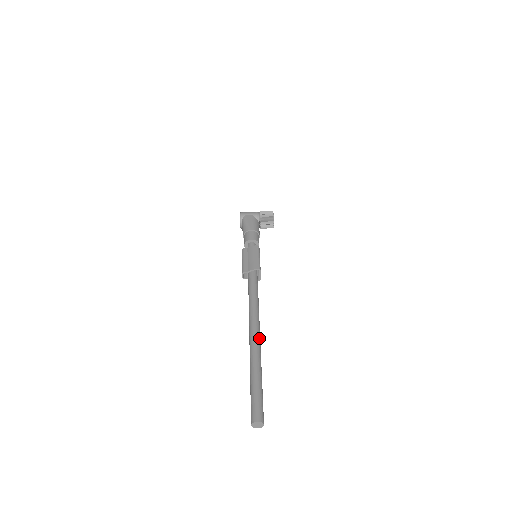
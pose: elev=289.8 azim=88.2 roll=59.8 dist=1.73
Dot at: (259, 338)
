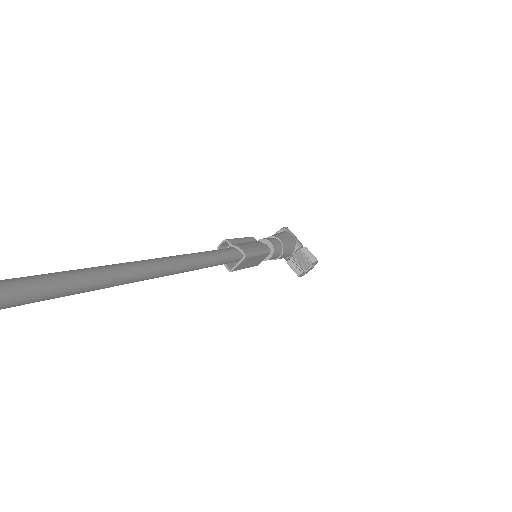
Dot at: (151, 272)
